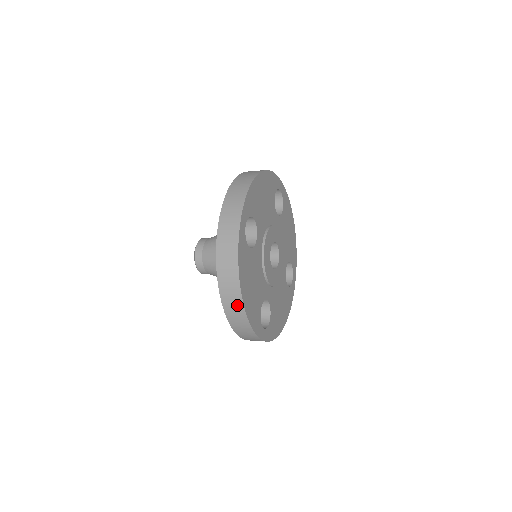
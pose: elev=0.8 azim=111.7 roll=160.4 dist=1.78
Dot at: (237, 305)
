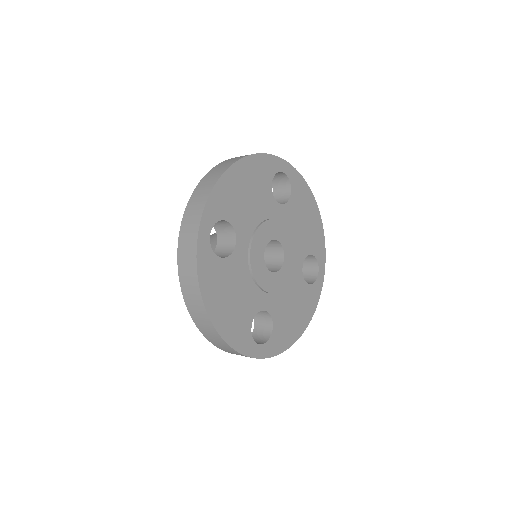
Dot at: (209, 327)
